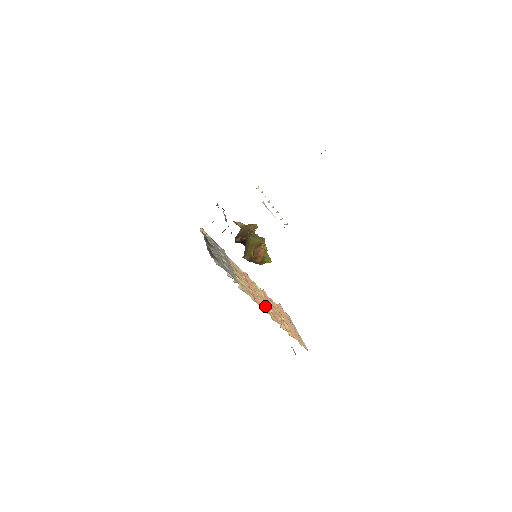
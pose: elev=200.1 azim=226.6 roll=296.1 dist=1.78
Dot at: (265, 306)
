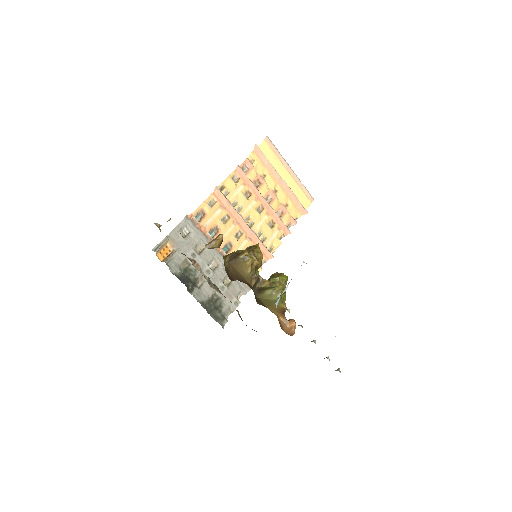
Dot at: (266, 230)
